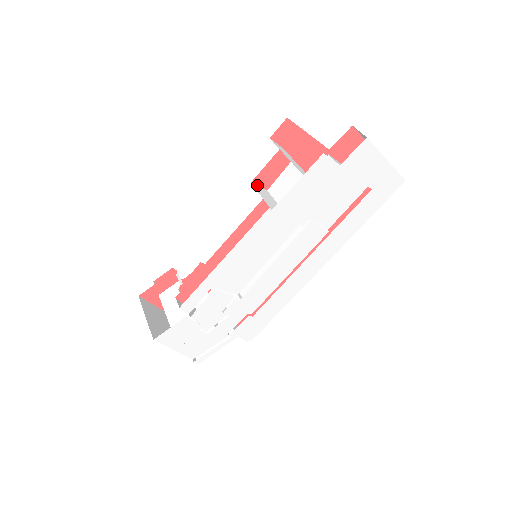
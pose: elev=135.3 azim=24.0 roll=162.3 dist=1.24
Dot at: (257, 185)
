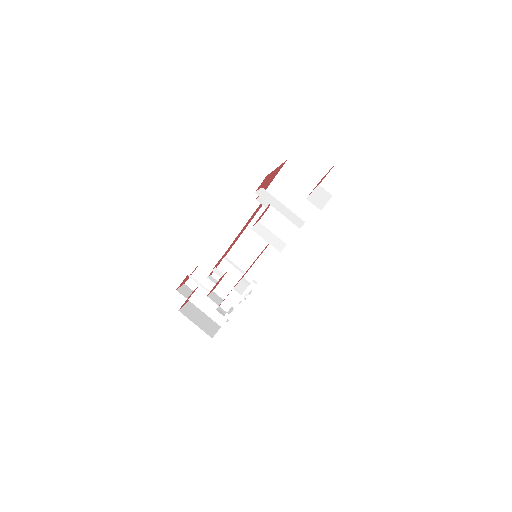
Dot at: (254, 226)
